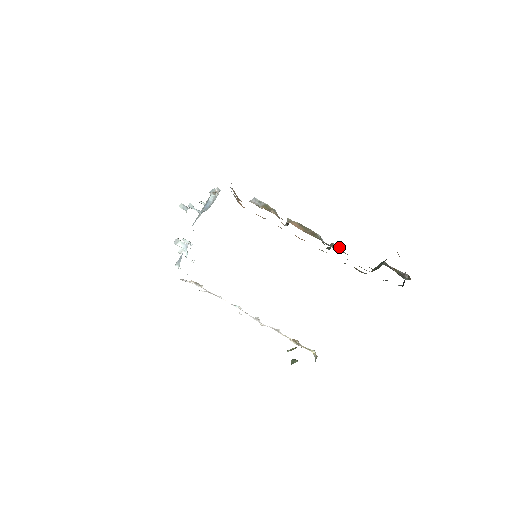
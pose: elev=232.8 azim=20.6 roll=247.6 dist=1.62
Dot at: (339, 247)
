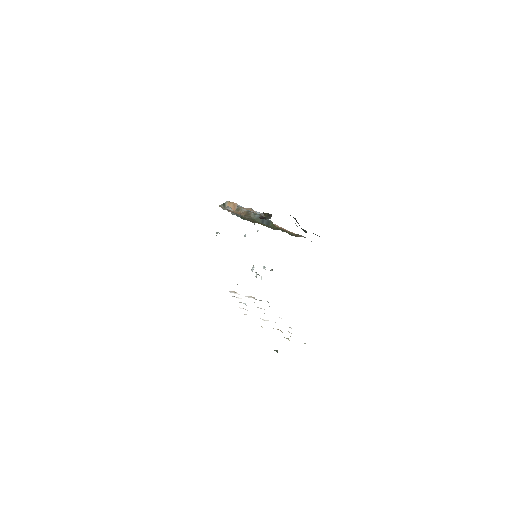
Dot at: (254, 216)
